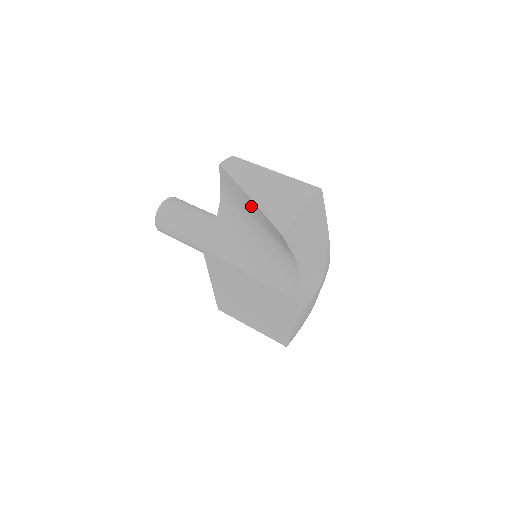
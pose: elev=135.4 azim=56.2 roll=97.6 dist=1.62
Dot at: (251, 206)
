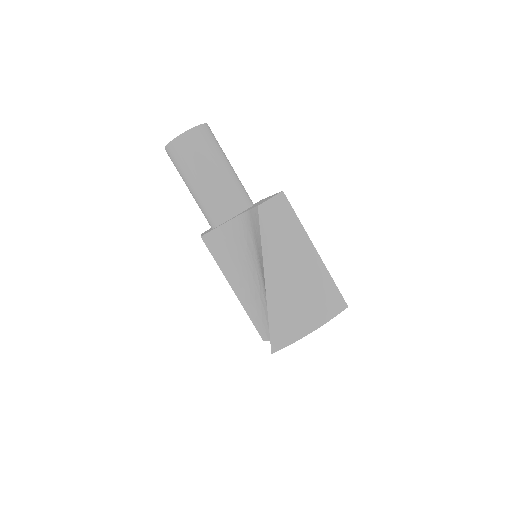
Dot at: (264, 282)
